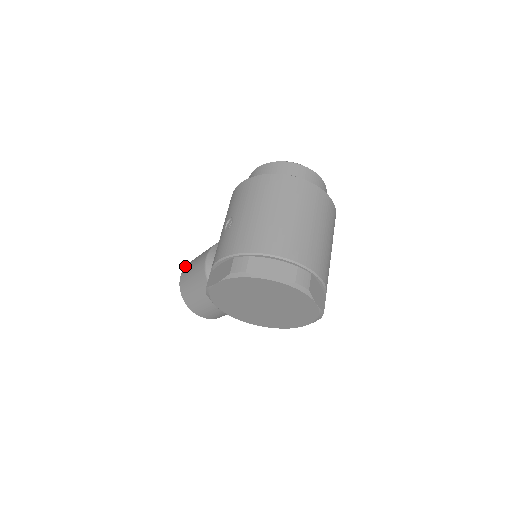
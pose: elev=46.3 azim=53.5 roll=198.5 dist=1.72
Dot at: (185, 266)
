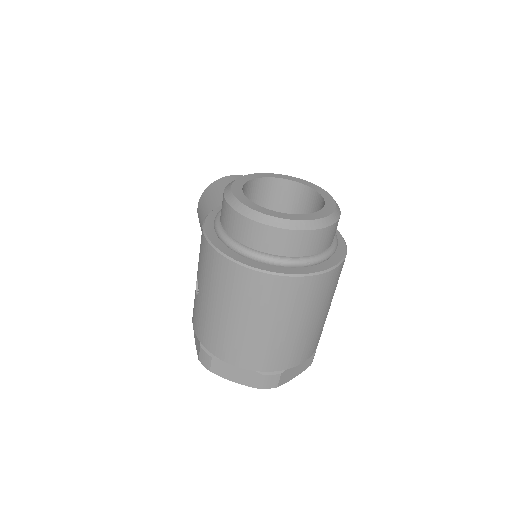
Dot at: (200, 198)
